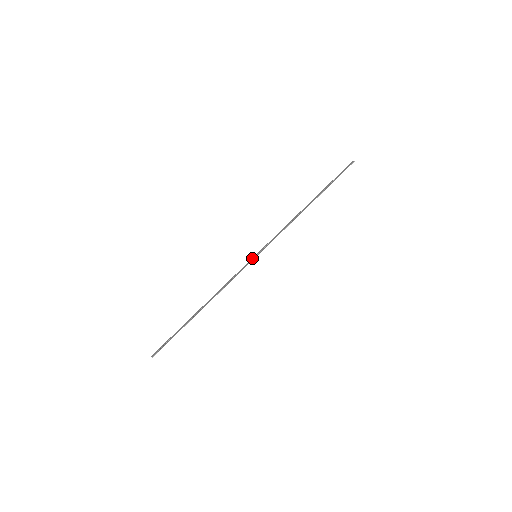
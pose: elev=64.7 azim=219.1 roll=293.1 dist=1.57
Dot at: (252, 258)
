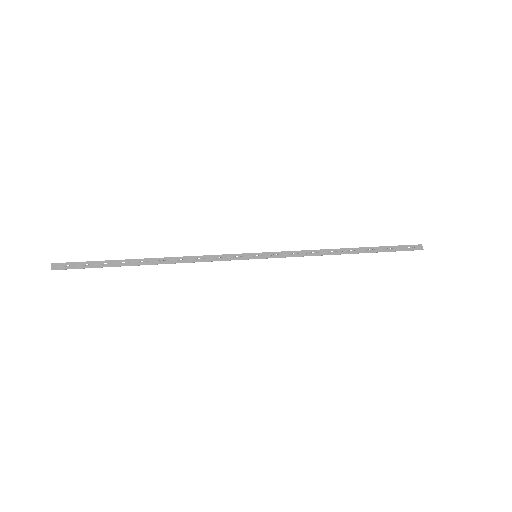
Dot at: (250, 254)
